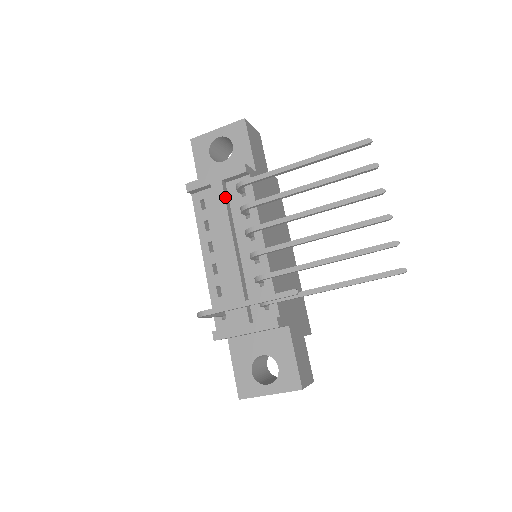
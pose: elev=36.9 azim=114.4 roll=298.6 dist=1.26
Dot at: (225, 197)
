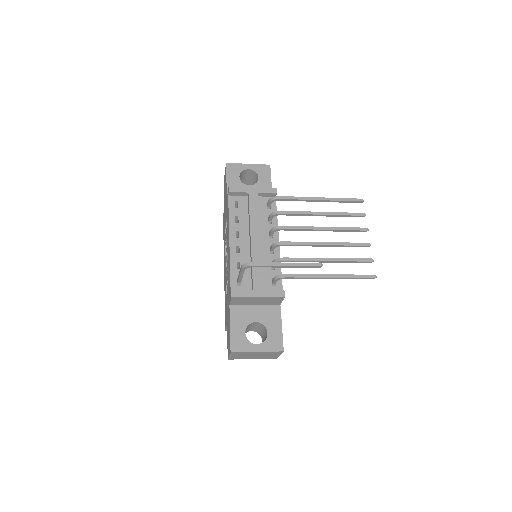
Dot at: occluded
